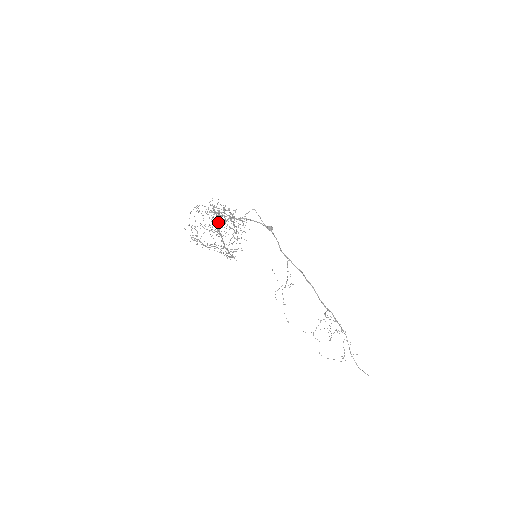
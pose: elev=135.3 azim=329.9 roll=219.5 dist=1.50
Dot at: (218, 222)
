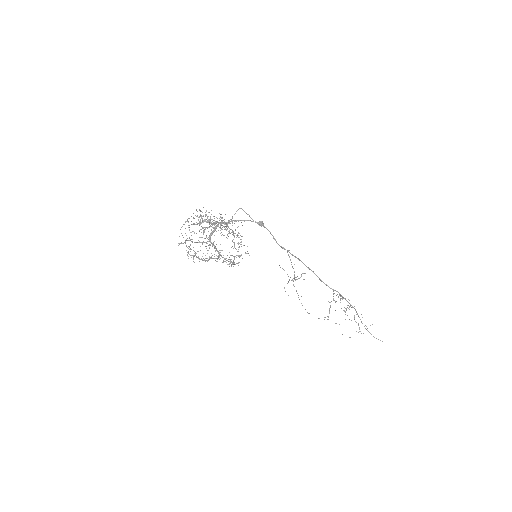
Dot at: (208, 231)
